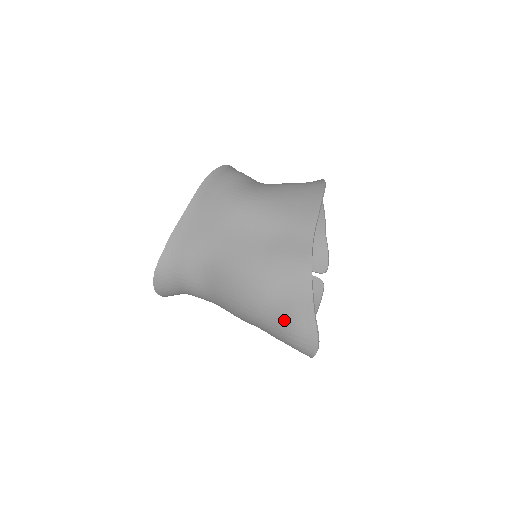
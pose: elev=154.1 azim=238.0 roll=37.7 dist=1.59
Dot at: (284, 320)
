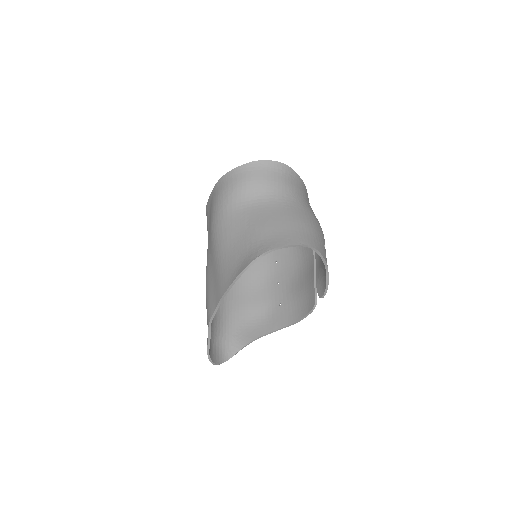
Dot at: occluded
